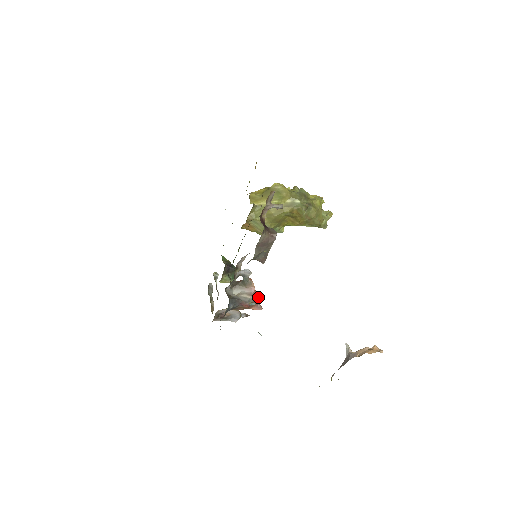
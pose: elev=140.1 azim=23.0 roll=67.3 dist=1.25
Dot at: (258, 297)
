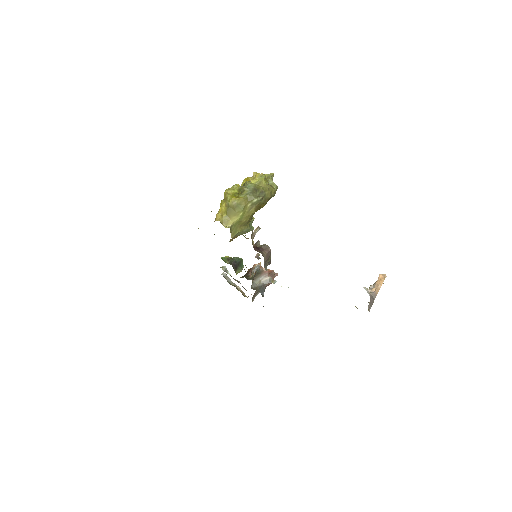
Dot at: (272, 272)
